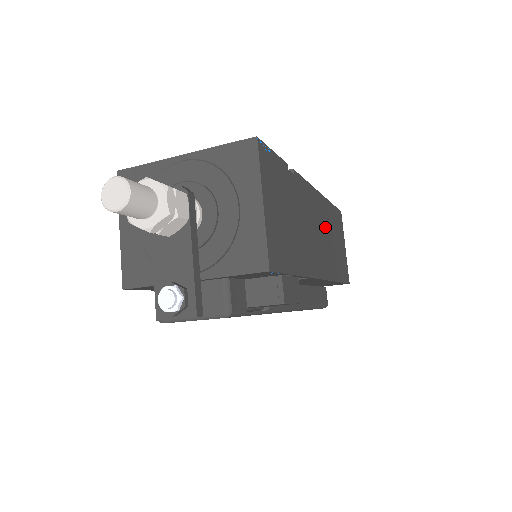
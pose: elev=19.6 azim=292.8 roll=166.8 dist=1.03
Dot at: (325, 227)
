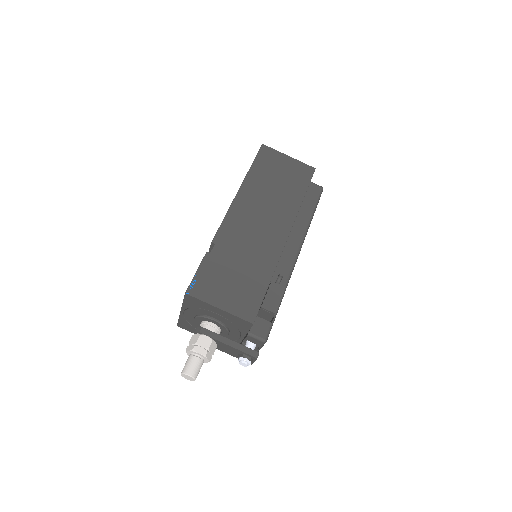
Dot at: (261, 200)
